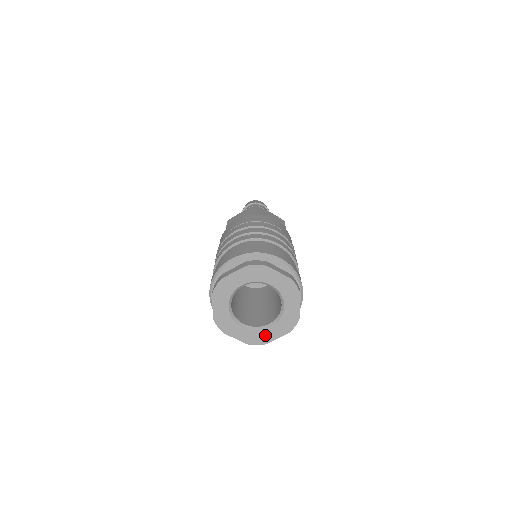
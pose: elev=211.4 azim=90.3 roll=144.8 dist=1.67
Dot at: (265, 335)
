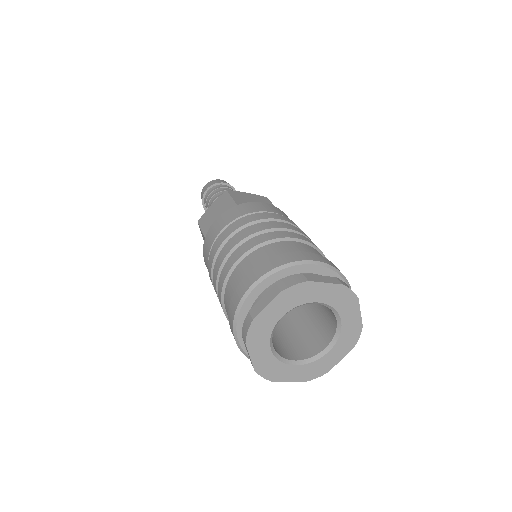
Dot at: (282, 371)
